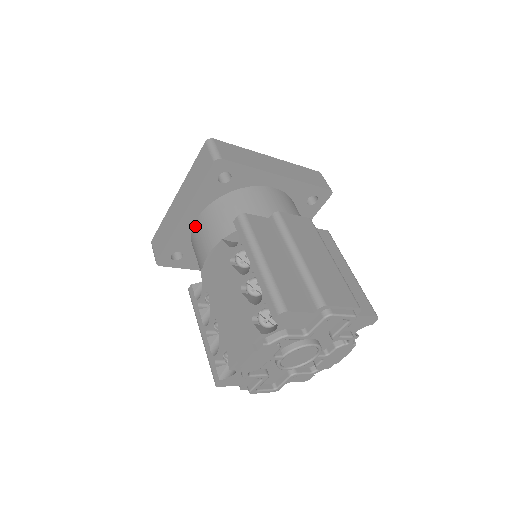
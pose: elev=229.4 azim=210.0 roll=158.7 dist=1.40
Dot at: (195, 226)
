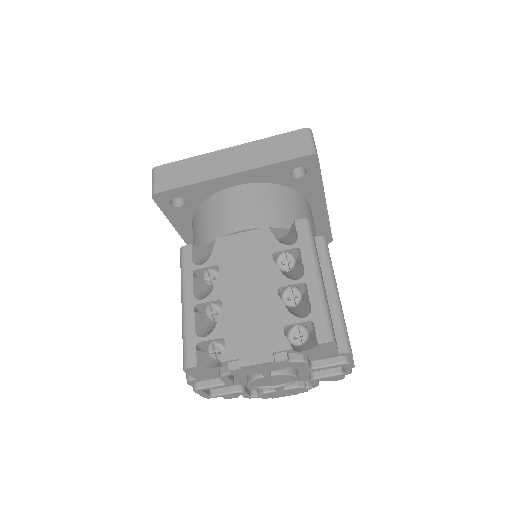
Dot at: (230, 191)
